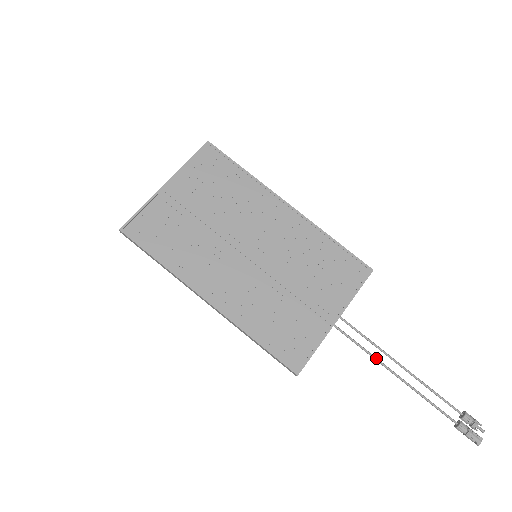
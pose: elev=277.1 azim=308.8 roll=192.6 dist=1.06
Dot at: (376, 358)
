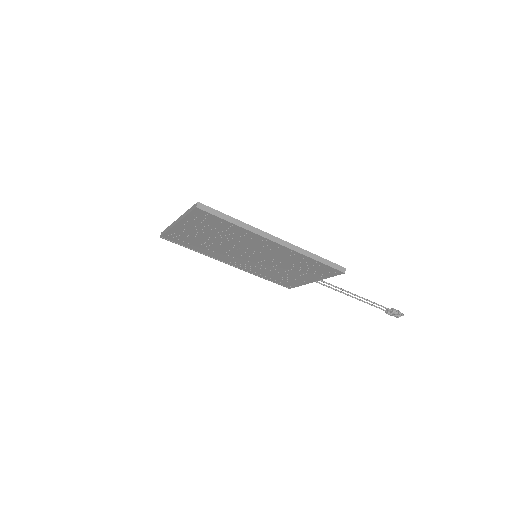
Dot at: (340, 292)
